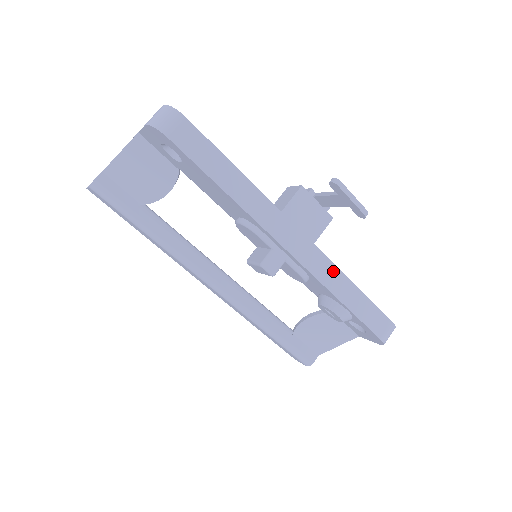
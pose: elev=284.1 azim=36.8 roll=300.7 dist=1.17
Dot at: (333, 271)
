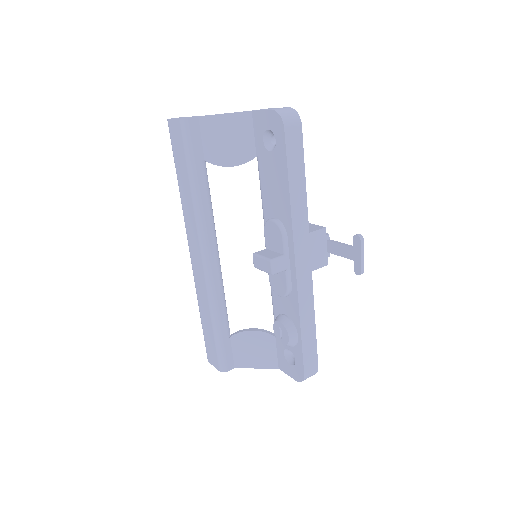
Dot at: (310, 300)
